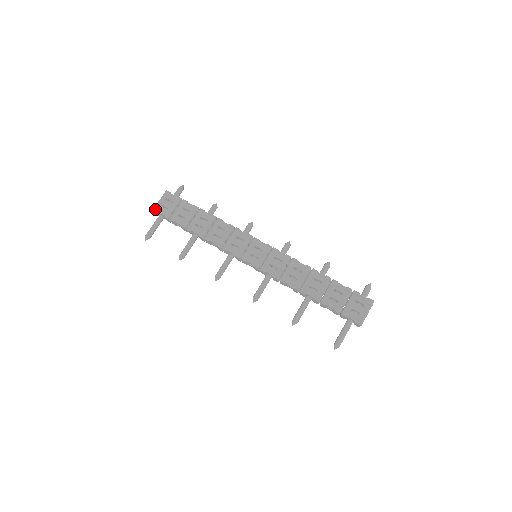
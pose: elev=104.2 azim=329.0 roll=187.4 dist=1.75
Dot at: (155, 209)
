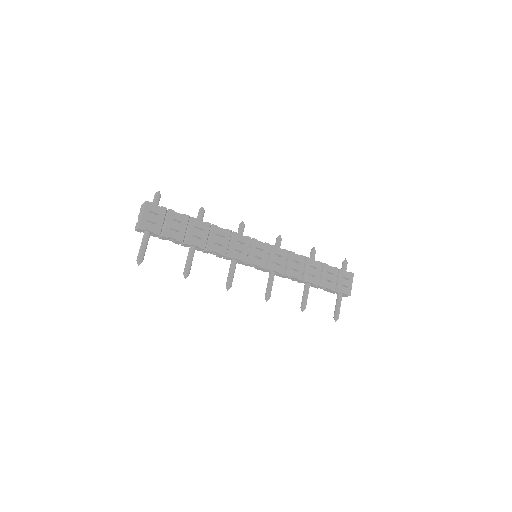
Dot at: (141, 226)
